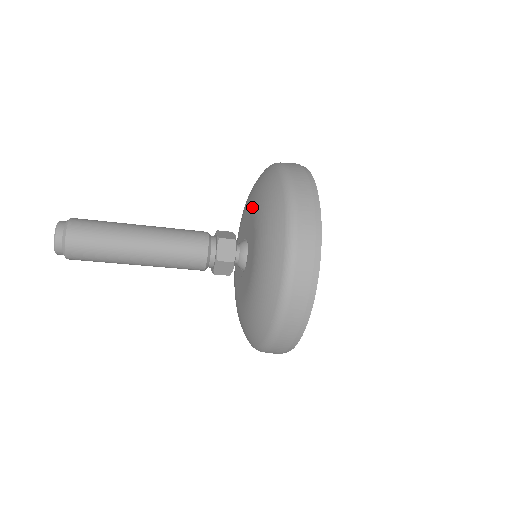
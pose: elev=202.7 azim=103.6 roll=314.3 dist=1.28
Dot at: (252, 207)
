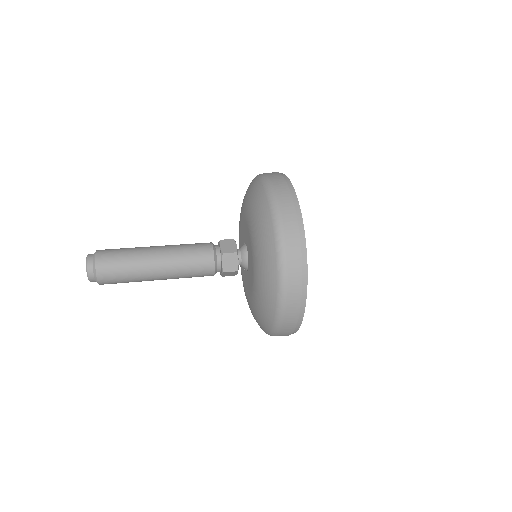
Dot at: (248, 224)
